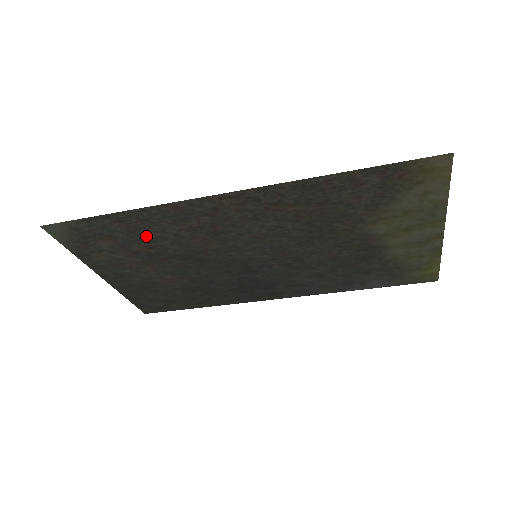
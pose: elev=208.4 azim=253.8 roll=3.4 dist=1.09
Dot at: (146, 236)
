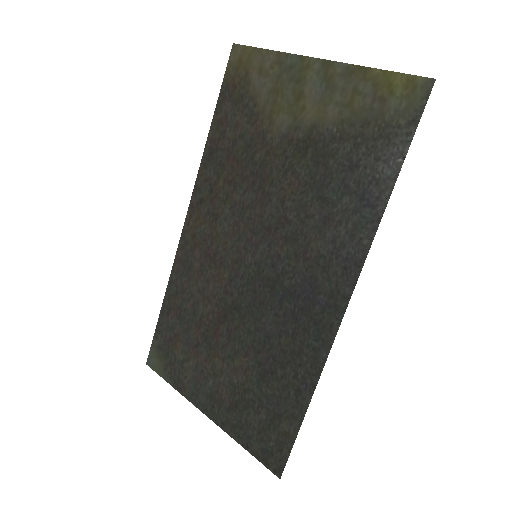
Dot at: (189, 313)
